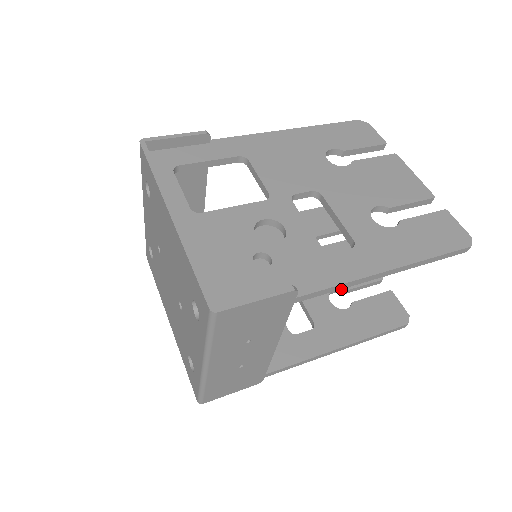
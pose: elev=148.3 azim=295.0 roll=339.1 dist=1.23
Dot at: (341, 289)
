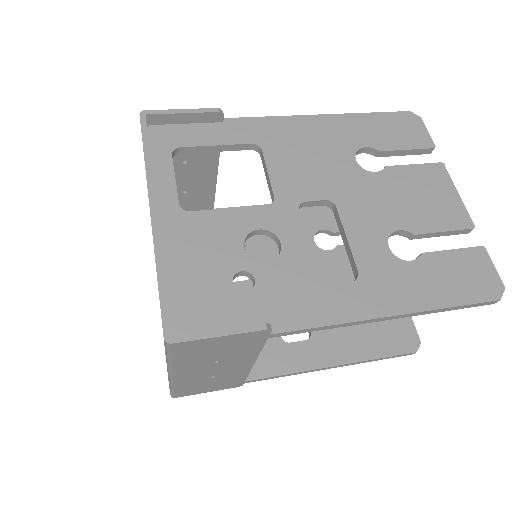
Dot at: occluded
